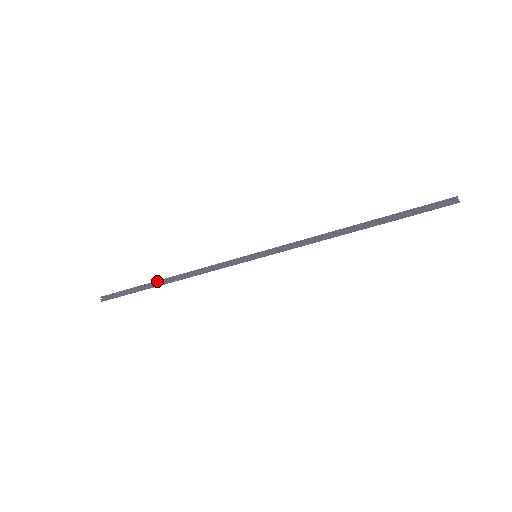
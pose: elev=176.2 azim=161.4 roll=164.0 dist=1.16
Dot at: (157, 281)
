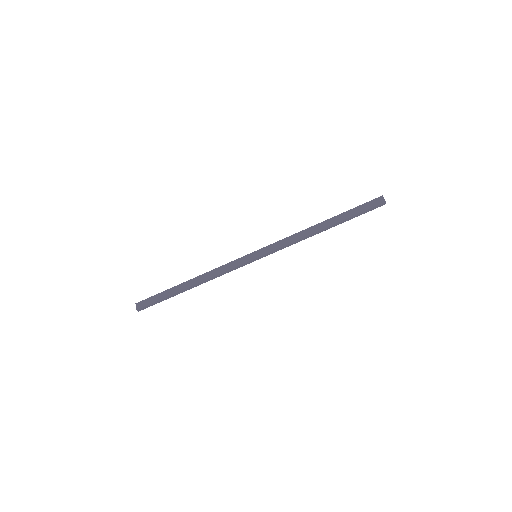
Dot at: (184, 290)
